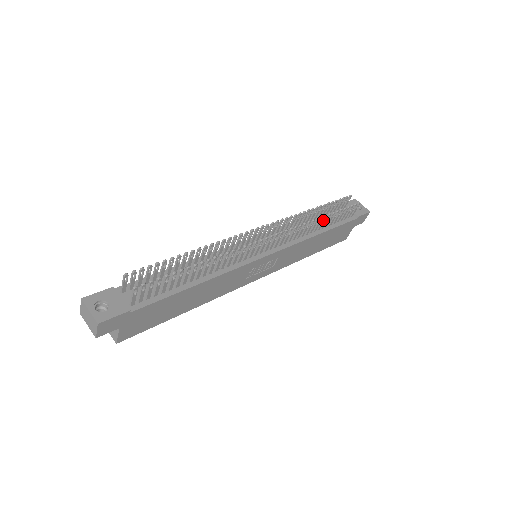
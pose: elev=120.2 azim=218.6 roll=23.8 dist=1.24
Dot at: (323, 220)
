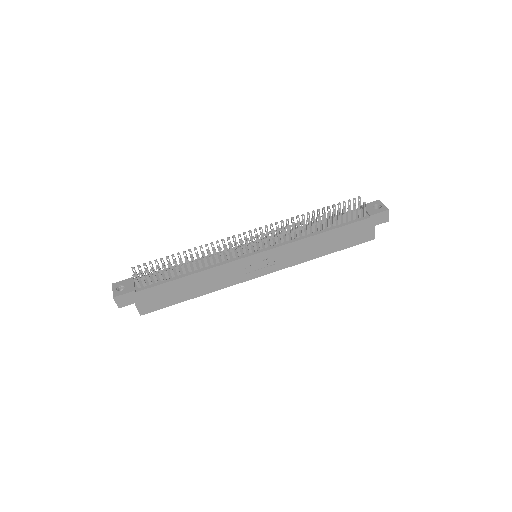
Dot at: occluded
